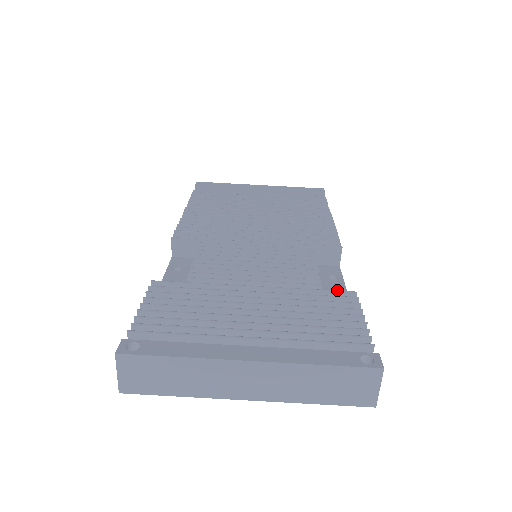
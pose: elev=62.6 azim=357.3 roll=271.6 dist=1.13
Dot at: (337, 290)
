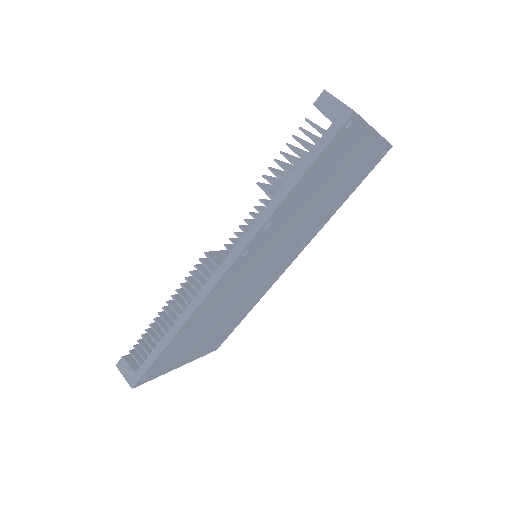
Dot at: occluded
